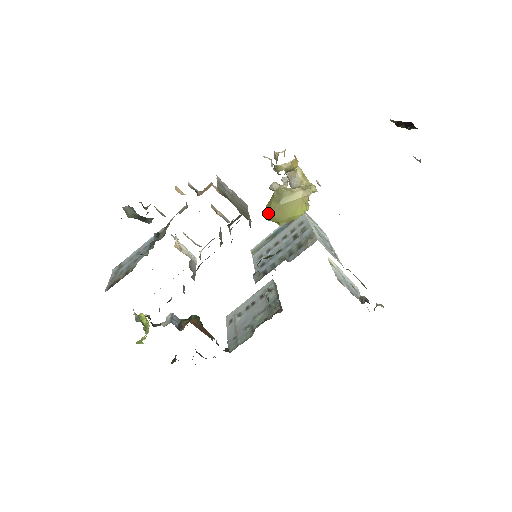
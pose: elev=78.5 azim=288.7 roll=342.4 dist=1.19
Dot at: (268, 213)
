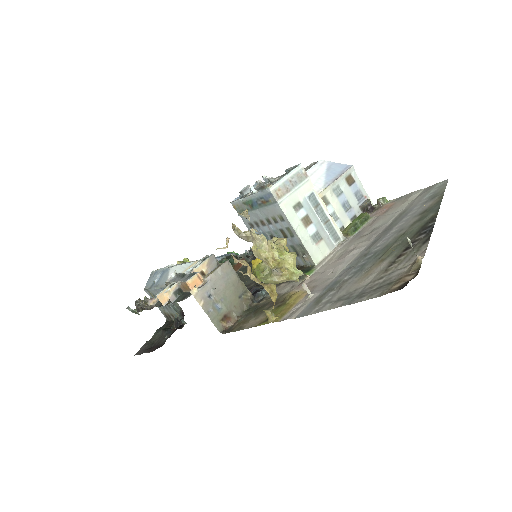
Dot at: occluded
